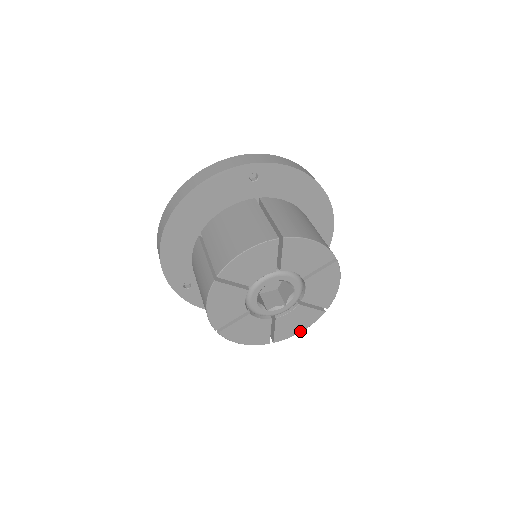
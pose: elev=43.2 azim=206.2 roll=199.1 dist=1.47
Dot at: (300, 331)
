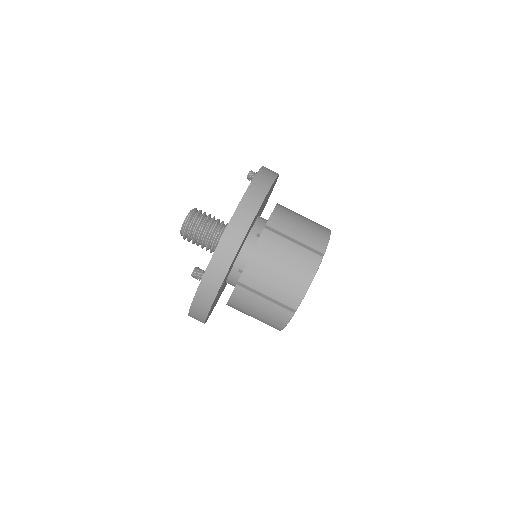
Dot at: occluded
